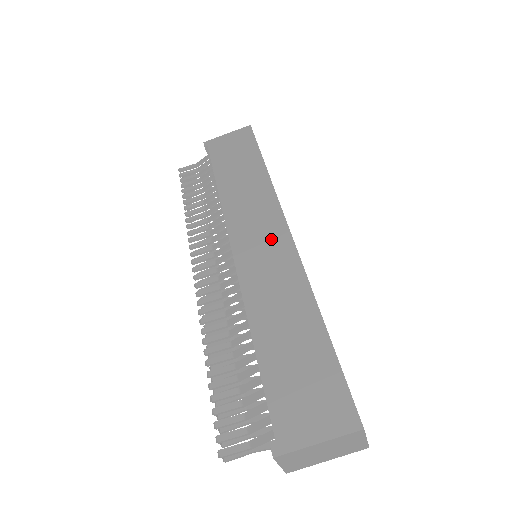
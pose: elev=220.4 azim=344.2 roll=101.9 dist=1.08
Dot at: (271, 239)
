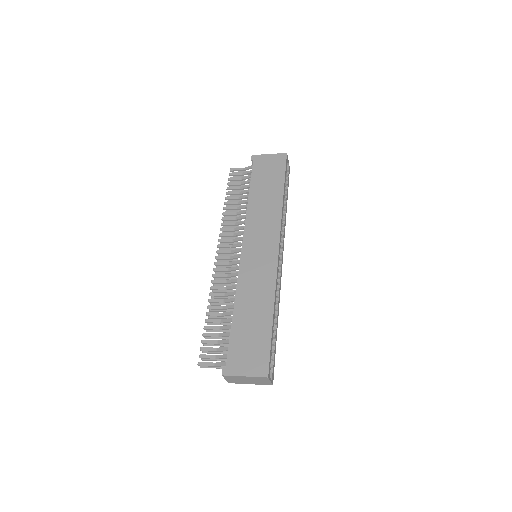
Dot at: (266, 252)
